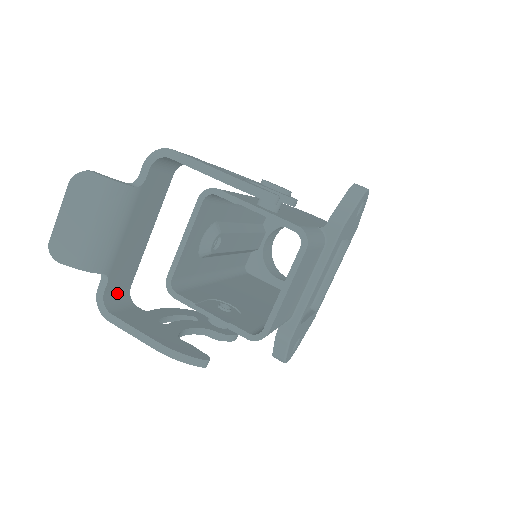
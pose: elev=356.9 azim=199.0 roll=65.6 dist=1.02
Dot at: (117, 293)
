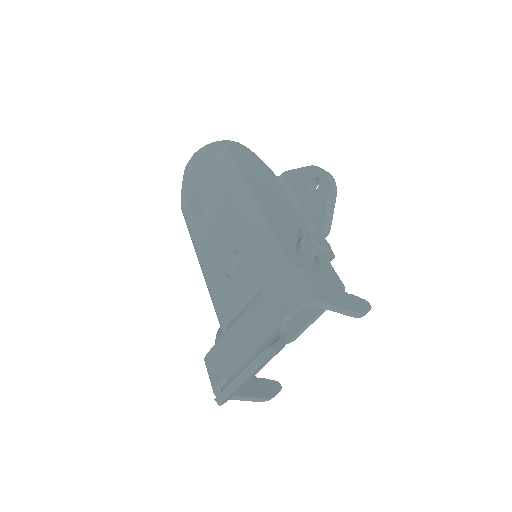
Dot at: occluded
